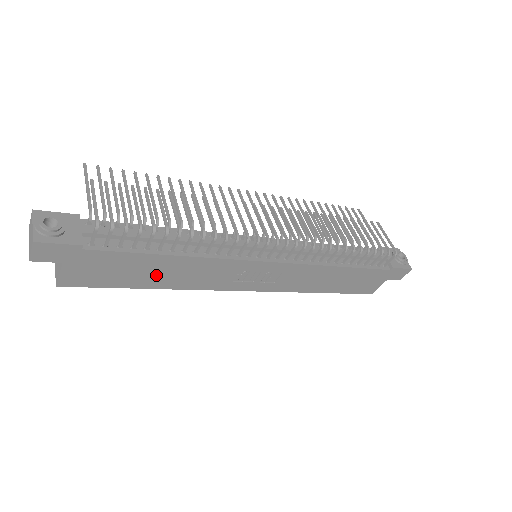
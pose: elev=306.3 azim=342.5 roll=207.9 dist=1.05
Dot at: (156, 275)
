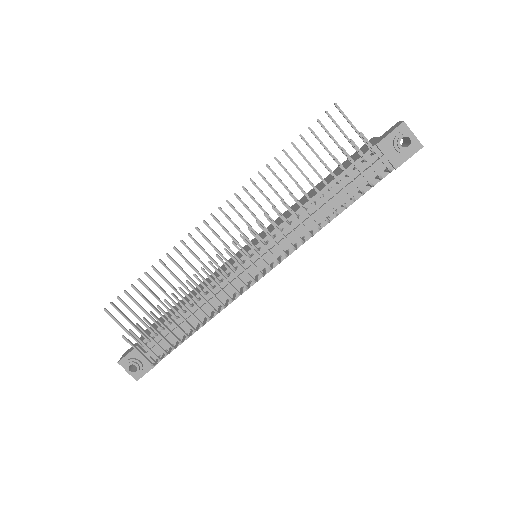
Dot at: occluded
